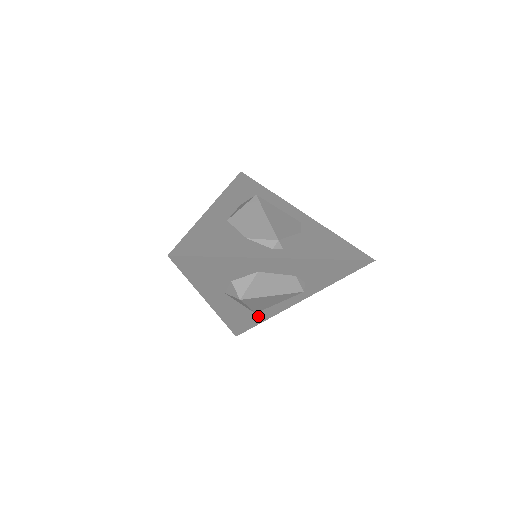
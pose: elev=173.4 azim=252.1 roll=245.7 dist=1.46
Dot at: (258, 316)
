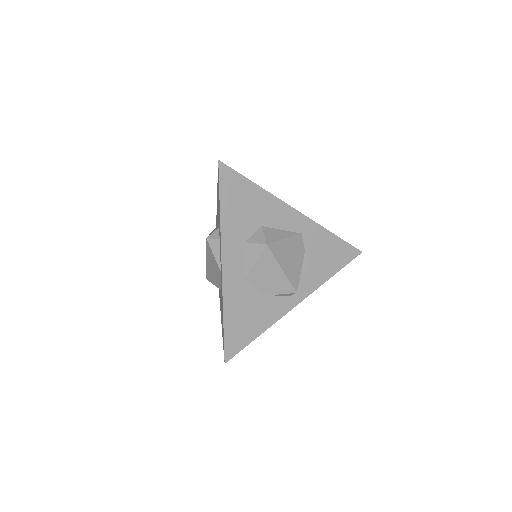
Dot at: occluded
